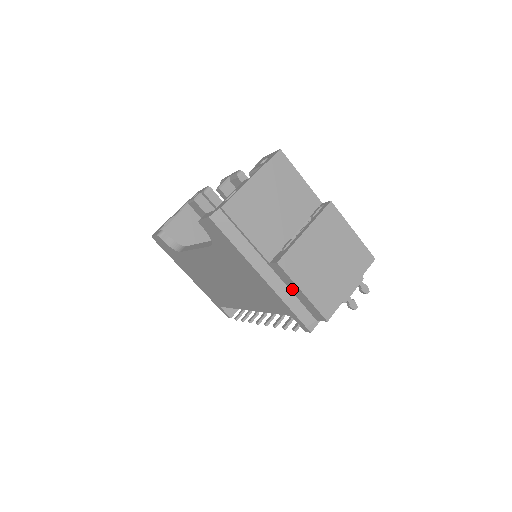
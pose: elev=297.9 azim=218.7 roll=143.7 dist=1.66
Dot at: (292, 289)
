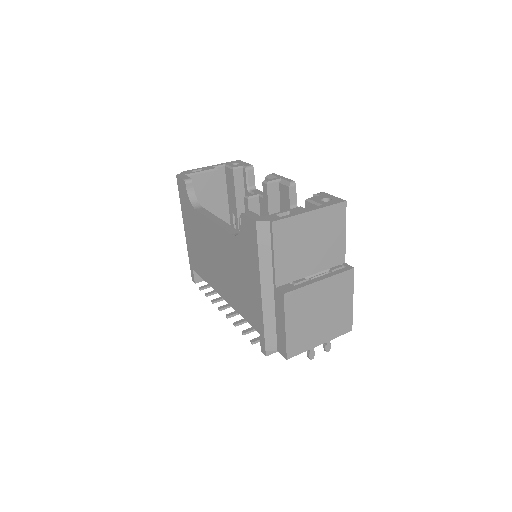
Dot at: (278, 318)
